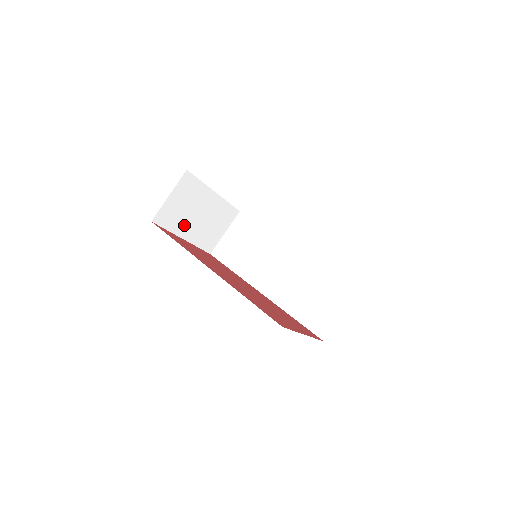
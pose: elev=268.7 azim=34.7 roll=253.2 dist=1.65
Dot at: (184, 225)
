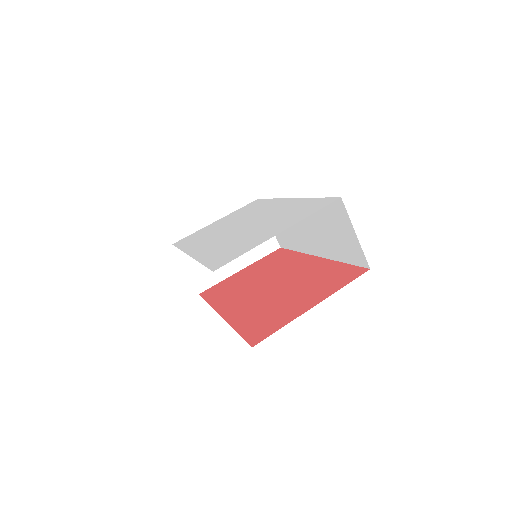
Dot at: (226, 265)
